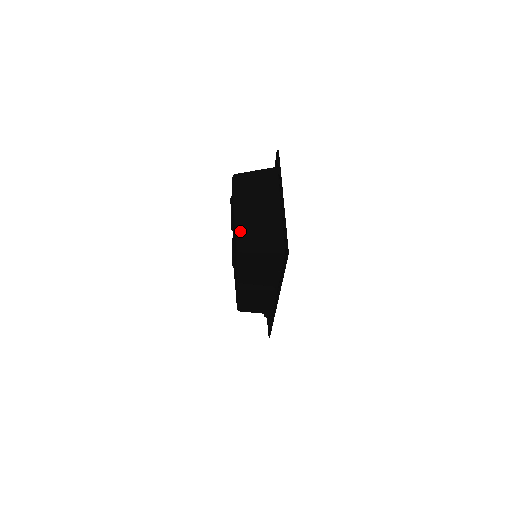
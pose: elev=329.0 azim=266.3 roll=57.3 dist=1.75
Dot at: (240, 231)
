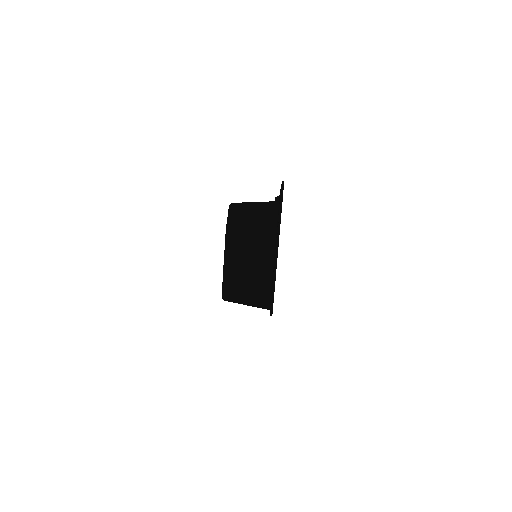
Dot at: (227, 278)
